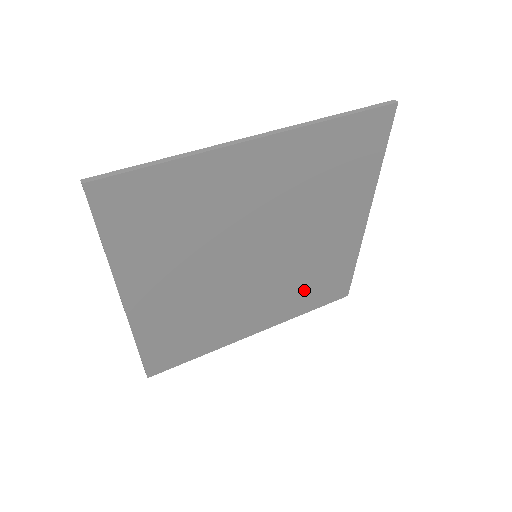
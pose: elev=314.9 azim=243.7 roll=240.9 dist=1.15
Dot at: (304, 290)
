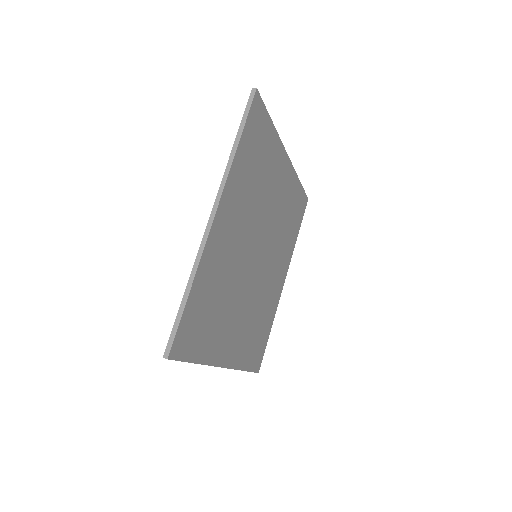
Dot at: (288, 231)
